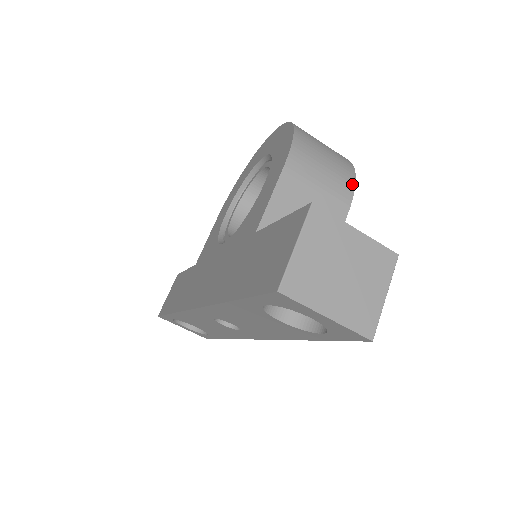
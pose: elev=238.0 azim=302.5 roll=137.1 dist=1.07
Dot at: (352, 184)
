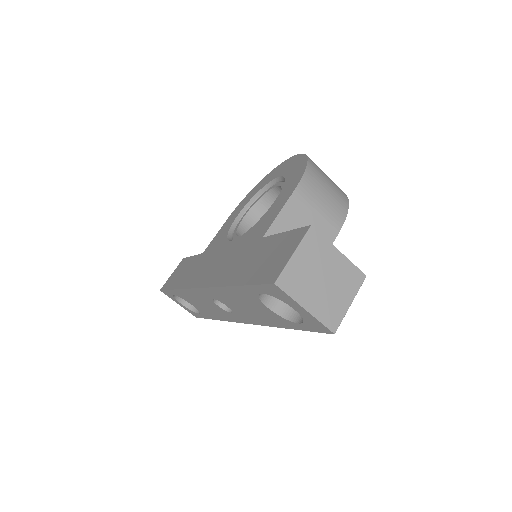
Dot at: (344, 215)
